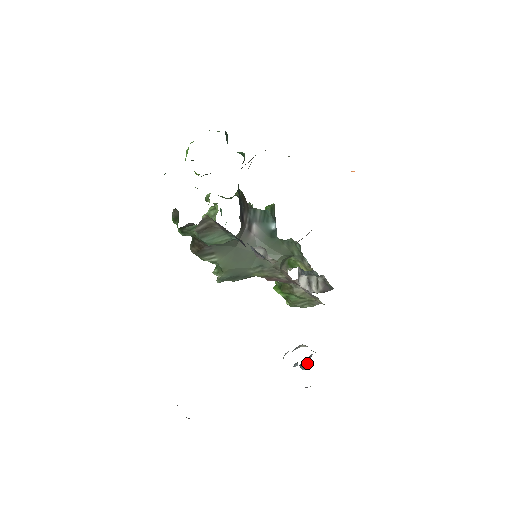
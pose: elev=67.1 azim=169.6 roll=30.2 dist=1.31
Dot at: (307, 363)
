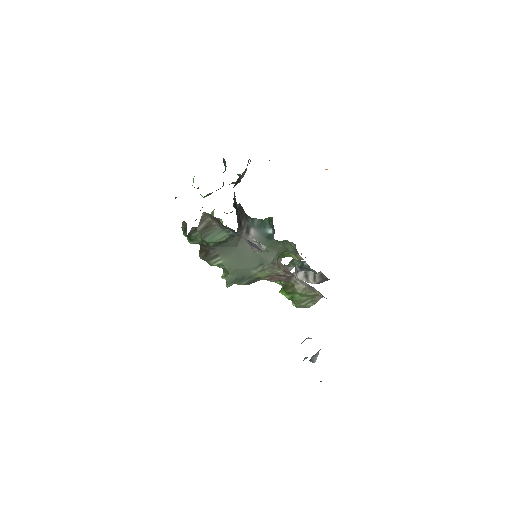
Dot at: (316, 356)
